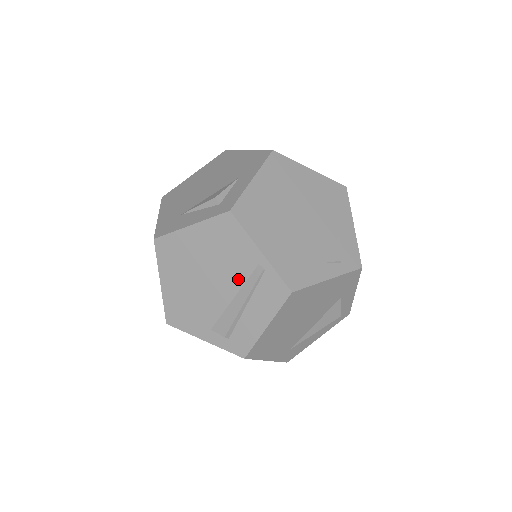
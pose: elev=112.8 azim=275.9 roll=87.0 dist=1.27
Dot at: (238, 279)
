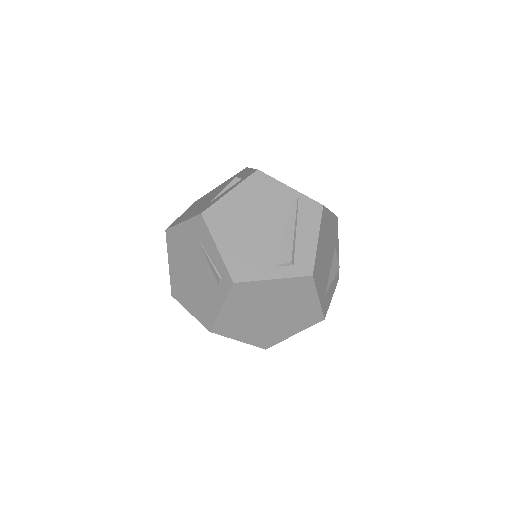
Dot at: (282, 213)
